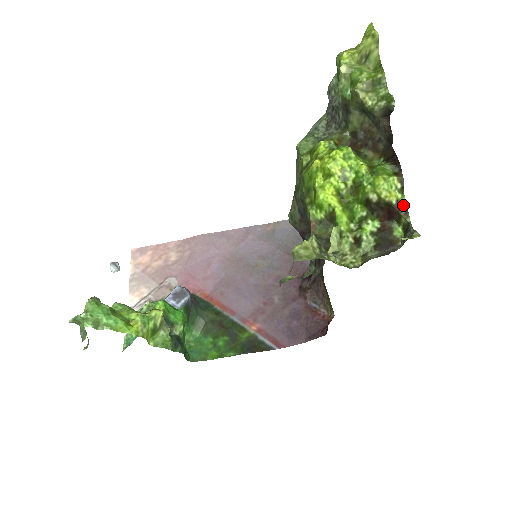
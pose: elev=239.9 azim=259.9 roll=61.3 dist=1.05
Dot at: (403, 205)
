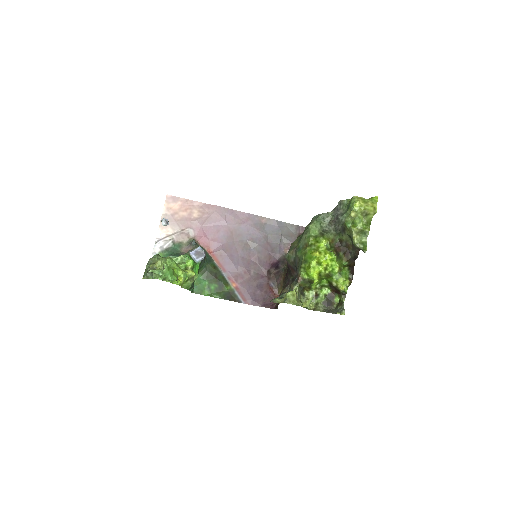
Dot at: (345, 293)
